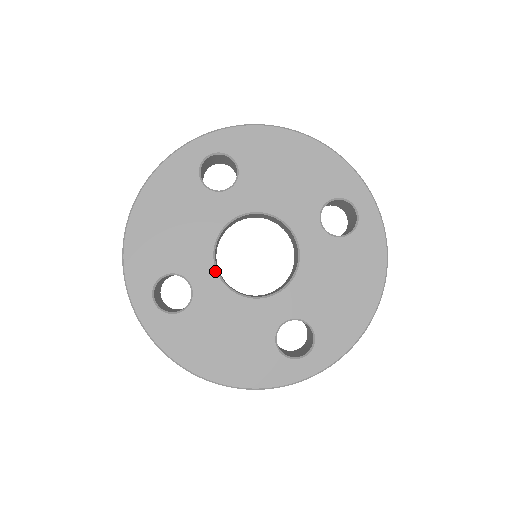
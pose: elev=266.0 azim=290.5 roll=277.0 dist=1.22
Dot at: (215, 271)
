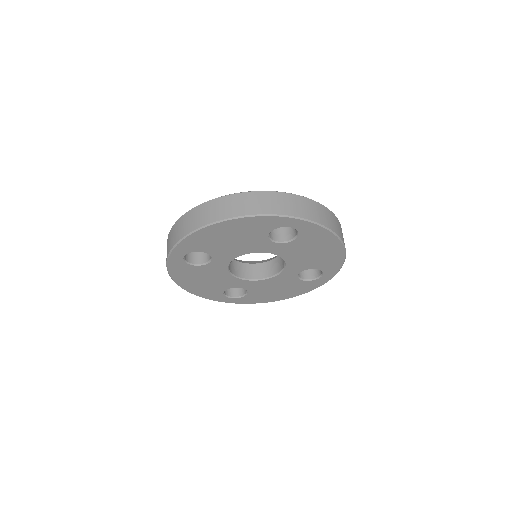
Dot at: (244, 280)
